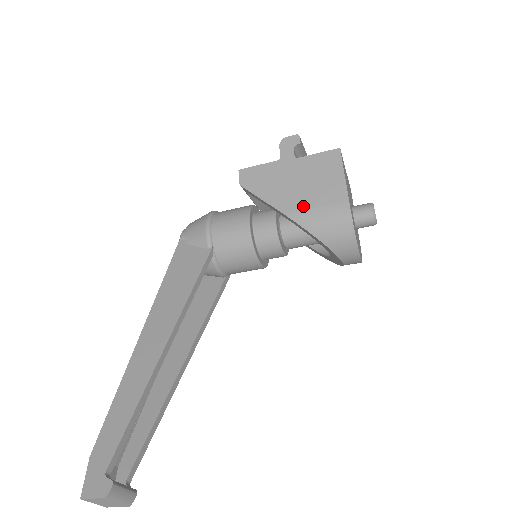
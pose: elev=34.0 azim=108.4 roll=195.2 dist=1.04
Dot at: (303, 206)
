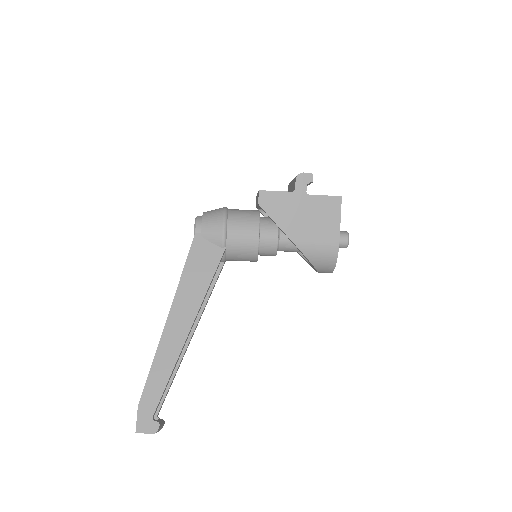
Dot at: (306, 237)
